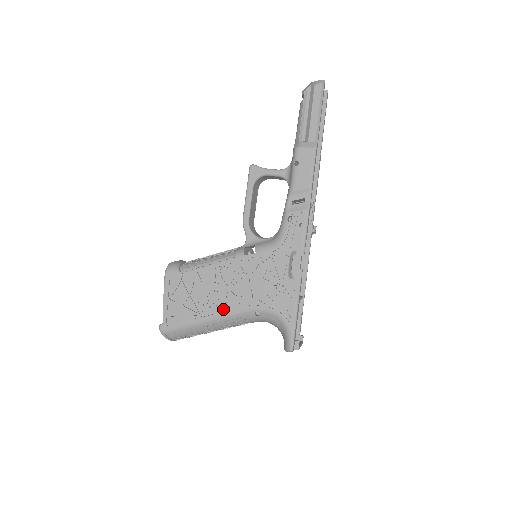
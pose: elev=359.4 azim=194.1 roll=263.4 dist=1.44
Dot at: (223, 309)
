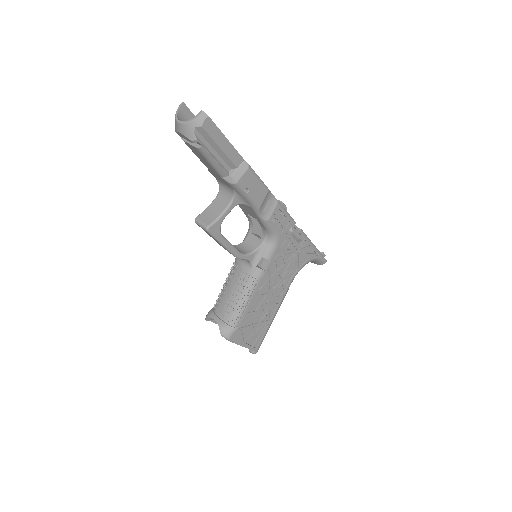
Dot at: (278, 301)
